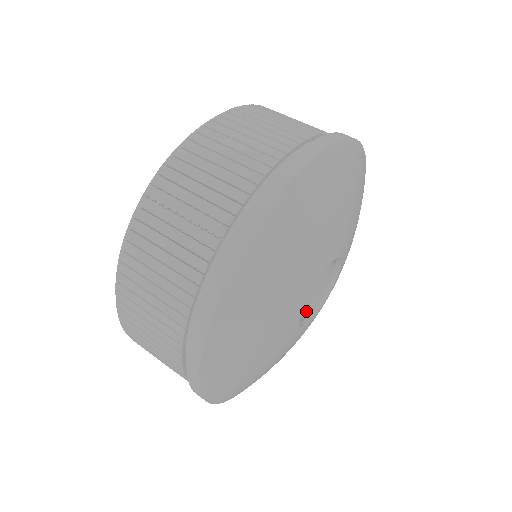
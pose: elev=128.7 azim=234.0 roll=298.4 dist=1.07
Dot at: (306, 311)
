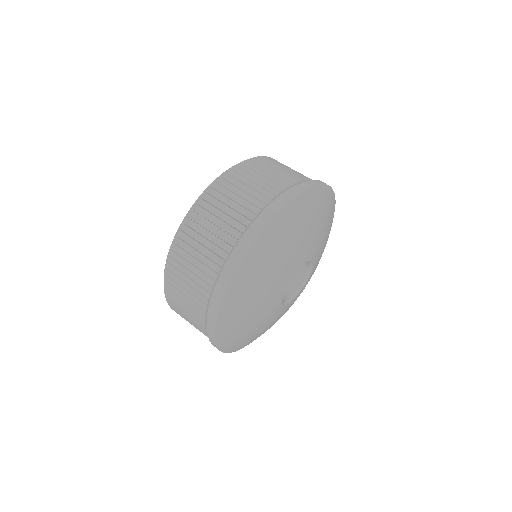
Dot at: (286, 297)
